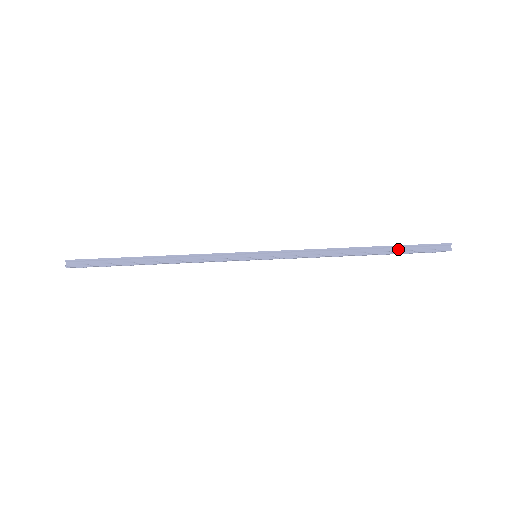
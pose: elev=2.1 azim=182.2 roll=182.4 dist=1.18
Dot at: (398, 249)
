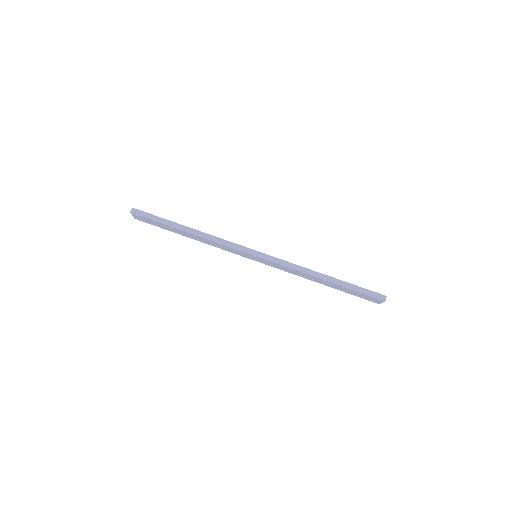
Dot at: (351, 286)
